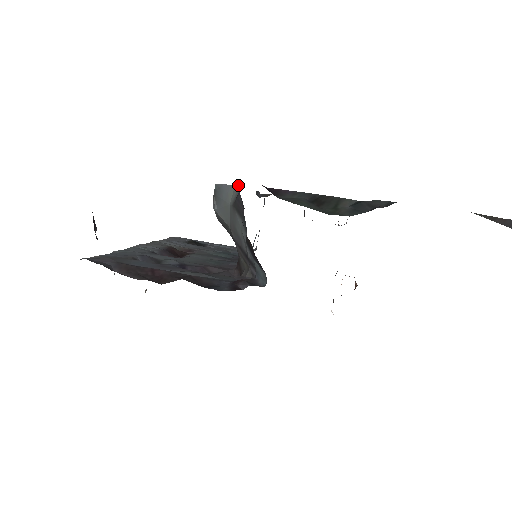
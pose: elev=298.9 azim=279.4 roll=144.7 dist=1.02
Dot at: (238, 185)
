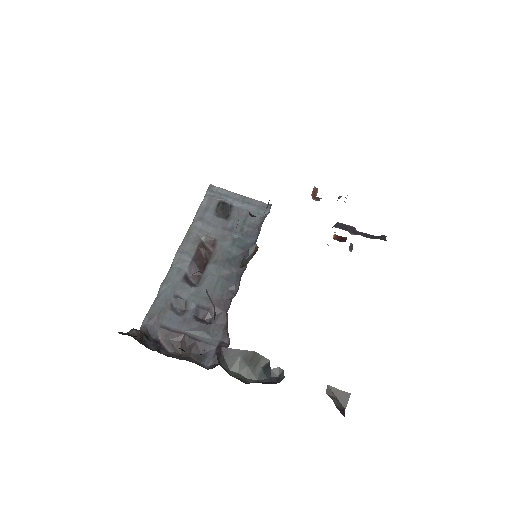
Dot at: occluded
